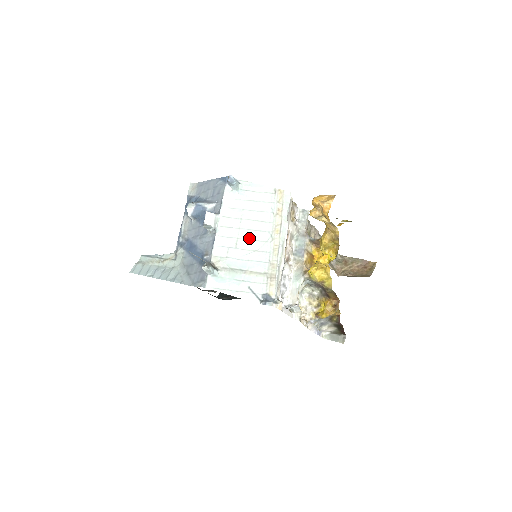
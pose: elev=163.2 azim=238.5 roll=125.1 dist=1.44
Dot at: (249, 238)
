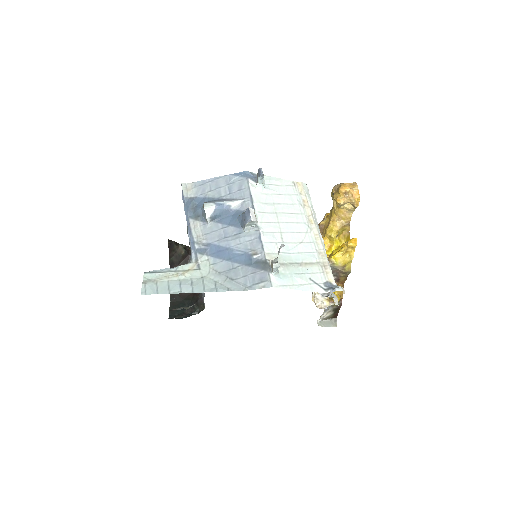
Dot at: (291, 231)
